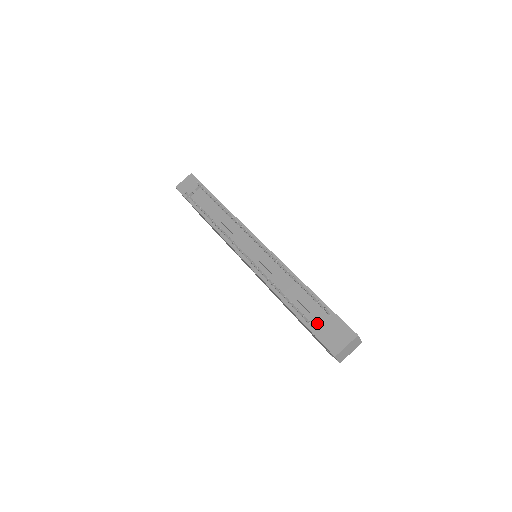
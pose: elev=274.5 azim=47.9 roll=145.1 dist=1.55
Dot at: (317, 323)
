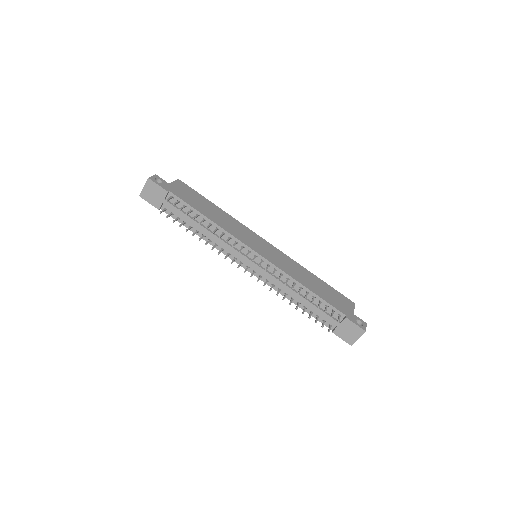
Dot at: (332, 322)
